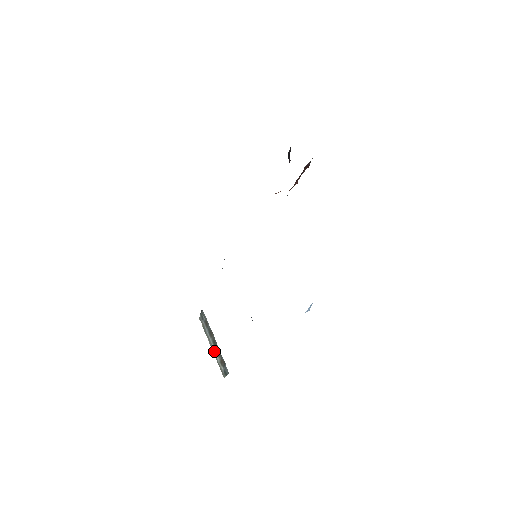
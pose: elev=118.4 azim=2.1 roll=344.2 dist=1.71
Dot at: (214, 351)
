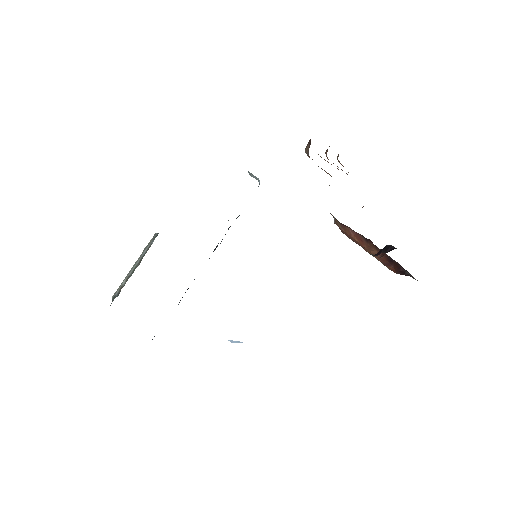
Dot at: (130, 272)
